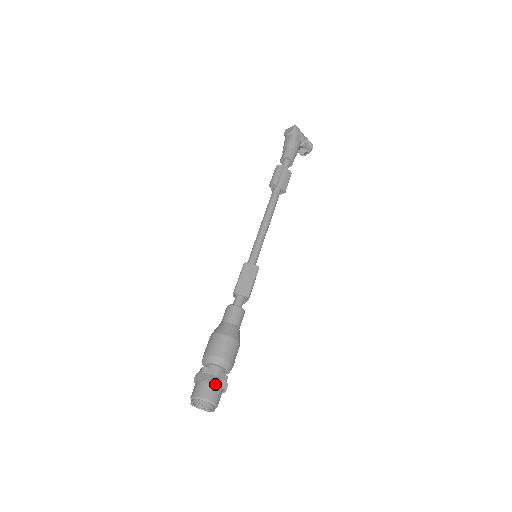
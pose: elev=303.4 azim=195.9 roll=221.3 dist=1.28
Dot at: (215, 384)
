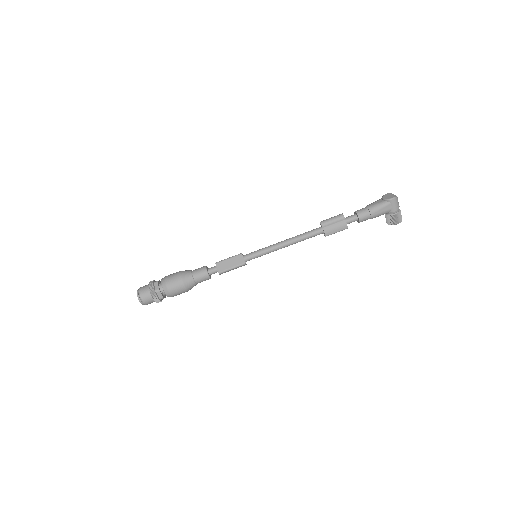
Dot at: (151, 295)
